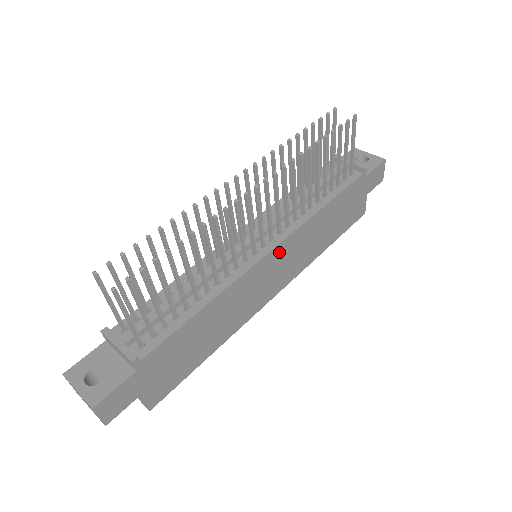
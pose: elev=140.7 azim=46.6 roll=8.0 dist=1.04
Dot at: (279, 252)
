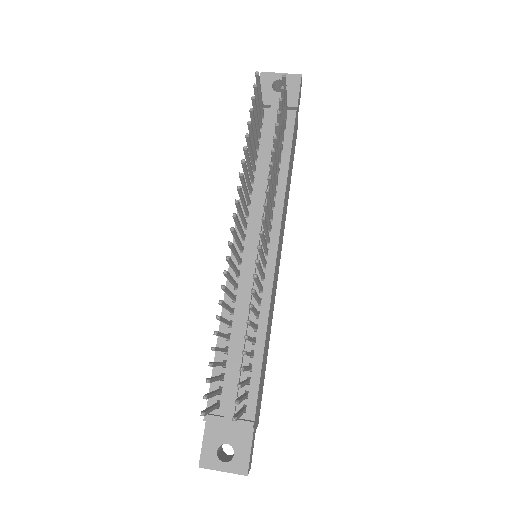
Dot at: (278, 245)
